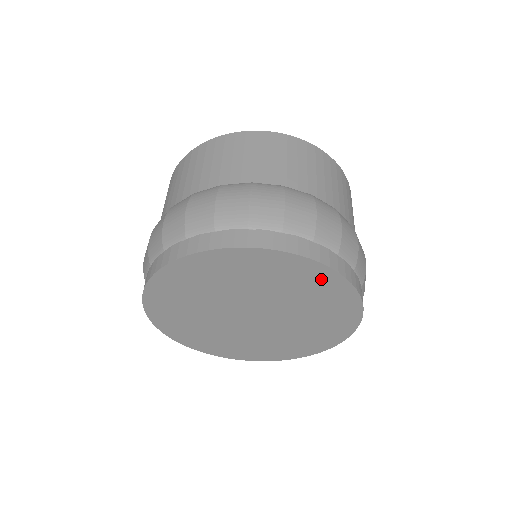
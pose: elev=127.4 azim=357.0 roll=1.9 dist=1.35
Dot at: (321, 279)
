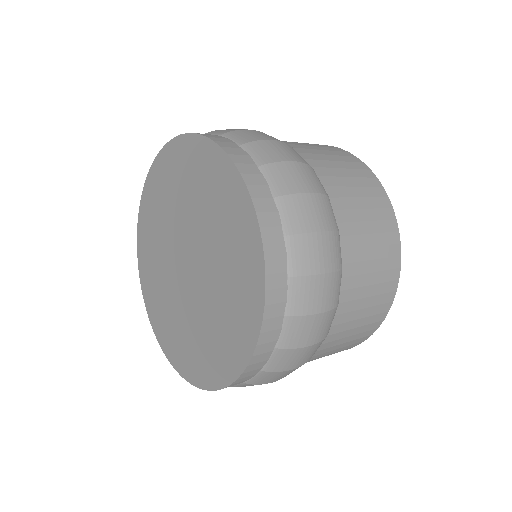
Dot at: (238, 208)
